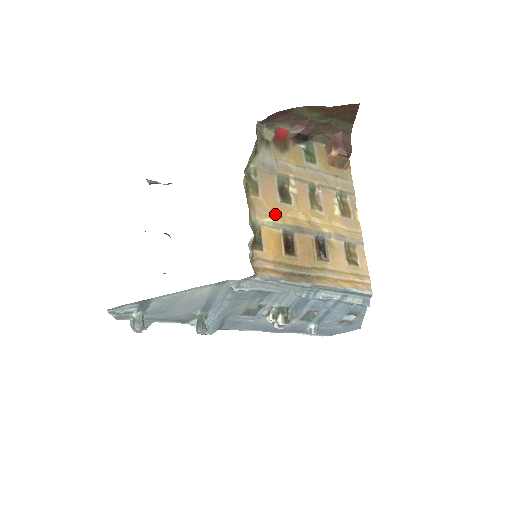
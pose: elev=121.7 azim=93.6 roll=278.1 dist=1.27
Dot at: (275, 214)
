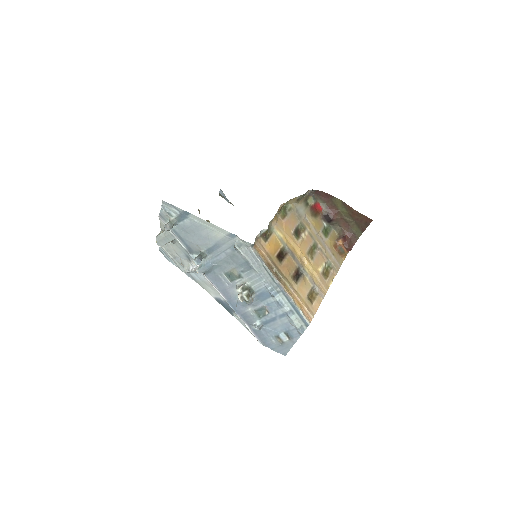
Dot at: (285, 235)
